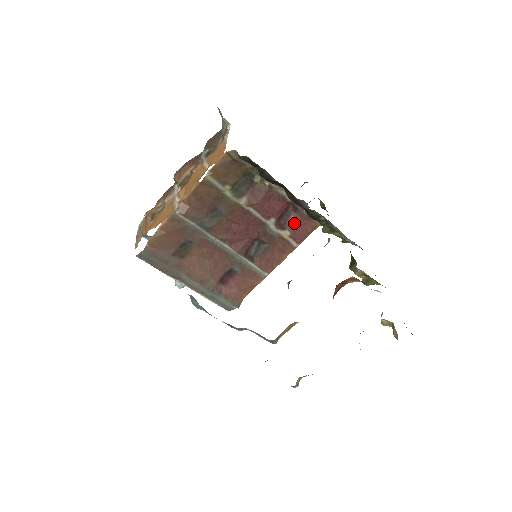
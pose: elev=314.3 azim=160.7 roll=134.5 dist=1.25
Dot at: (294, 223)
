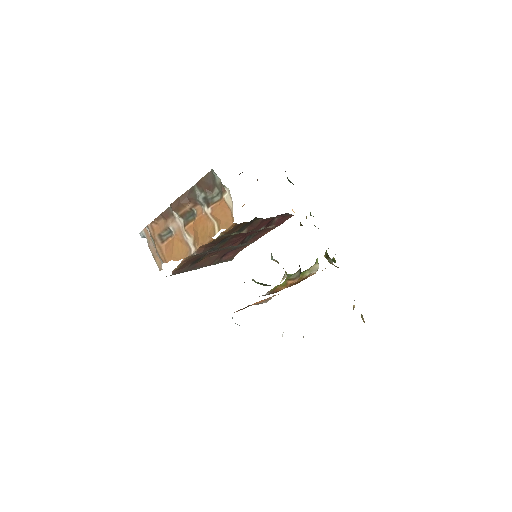
Dot at: (277, 220)
